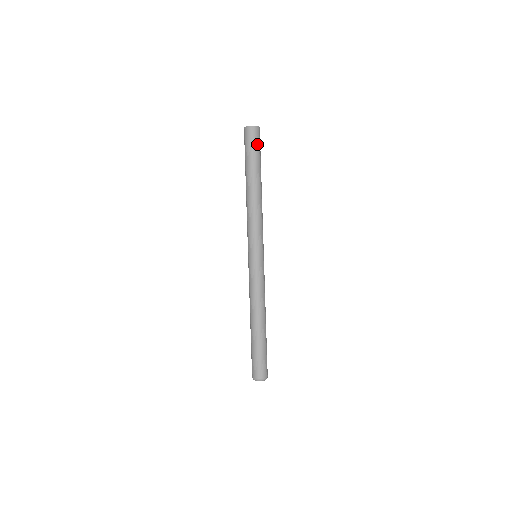
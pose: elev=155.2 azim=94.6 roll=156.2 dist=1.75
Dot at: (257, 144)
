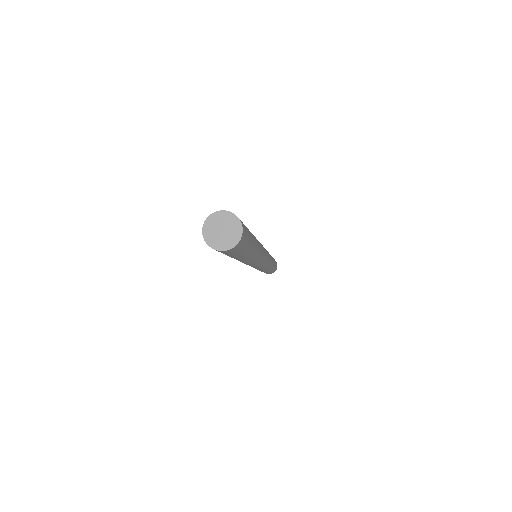
Dot at: (236, 253)
